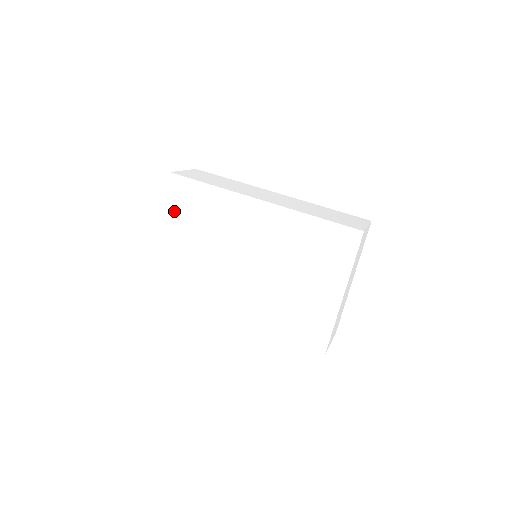
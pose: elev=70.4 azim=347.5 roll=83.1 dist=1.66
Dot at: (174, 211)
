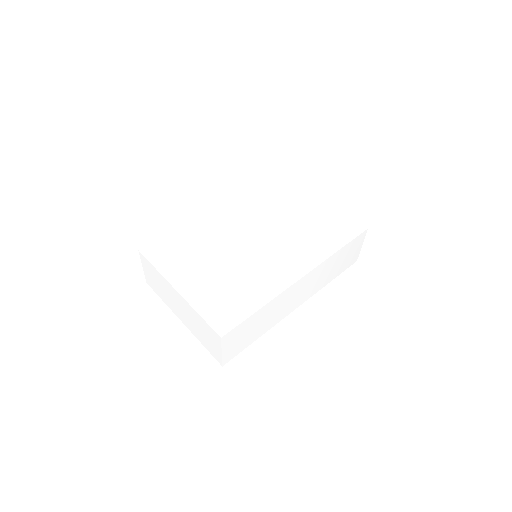
Dot at: (170, 267)
